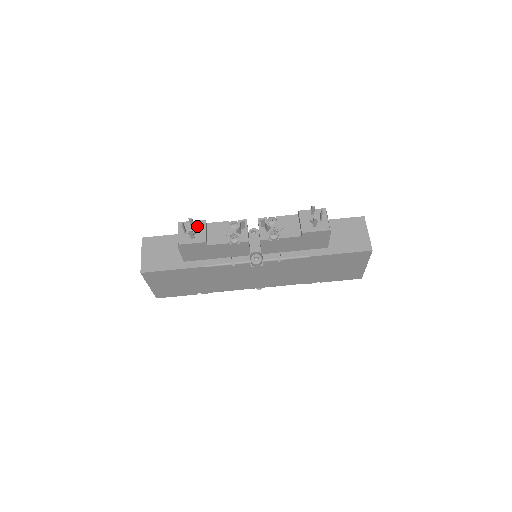
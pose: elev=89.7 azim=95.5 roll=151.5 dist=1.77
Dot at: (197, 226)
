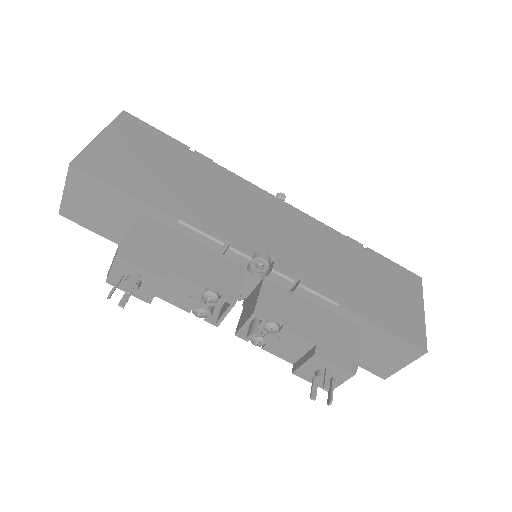
Dot at: (145, 279)
